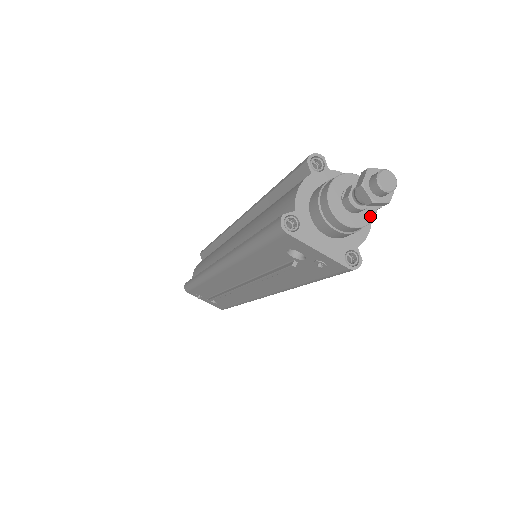
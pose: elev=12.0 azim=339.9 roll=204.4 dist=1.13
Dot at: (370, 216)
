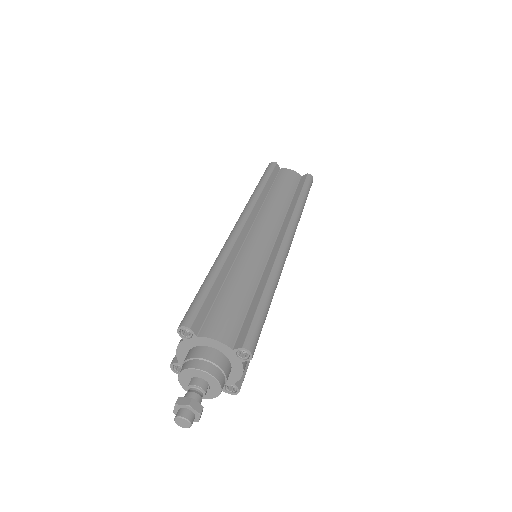
Dot at: (216, 393)
